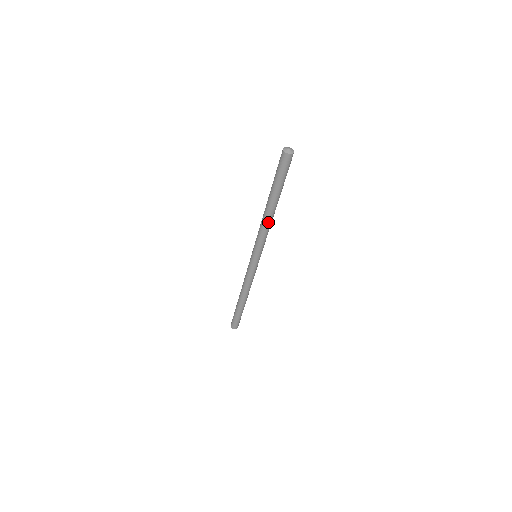
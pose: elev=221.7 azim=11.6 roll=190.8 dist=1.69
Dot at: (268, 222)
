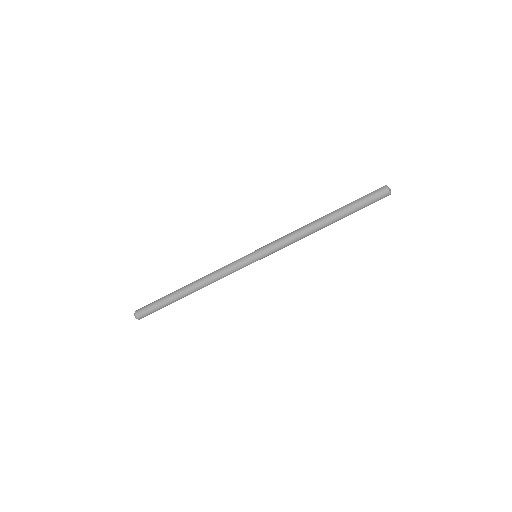
Dot at: (309, 234)
